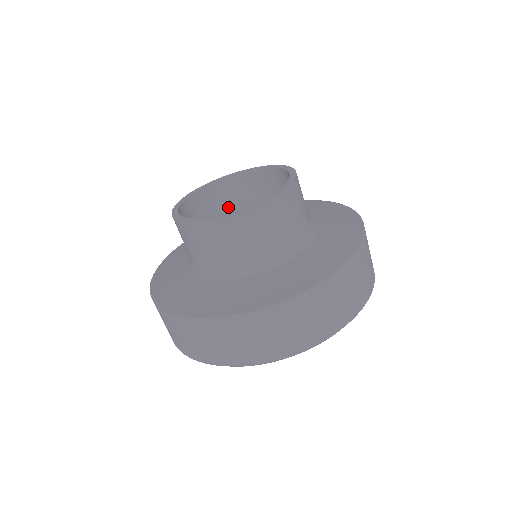
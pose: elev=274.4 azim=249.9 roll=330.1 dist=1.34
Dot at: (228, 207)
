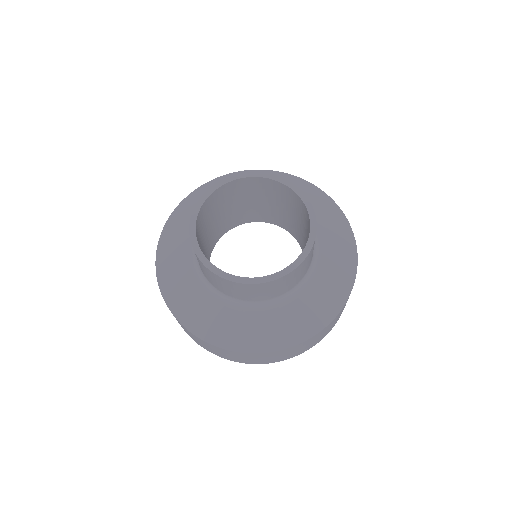
Dot at: (243, 195)
